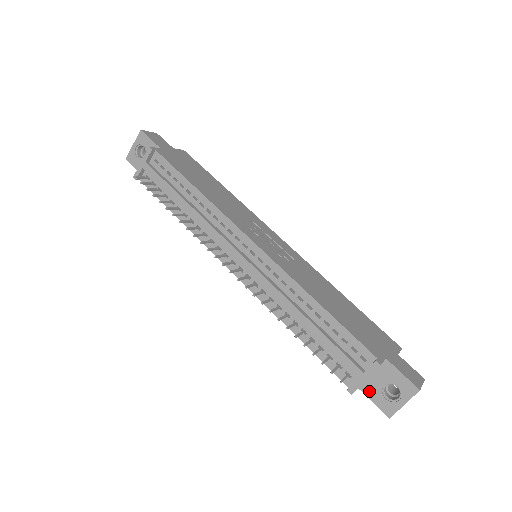
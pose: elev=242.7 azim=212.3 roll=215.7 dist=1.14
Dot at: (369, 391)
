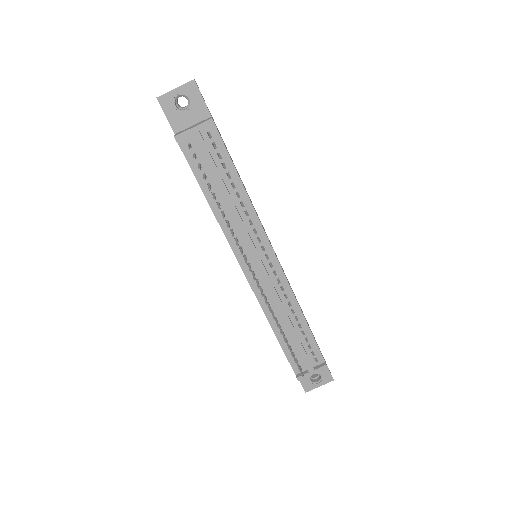
Dot at: occluded
